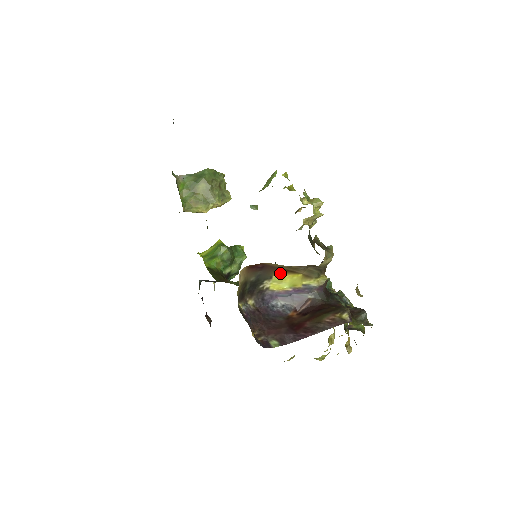
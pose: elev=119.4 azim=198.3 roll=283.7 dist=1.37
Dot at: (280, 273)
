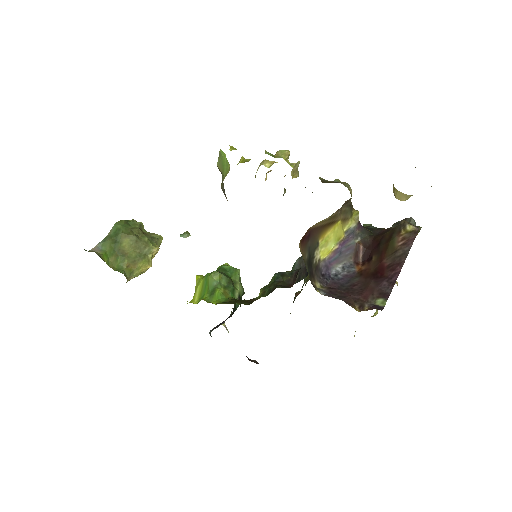
Dot at: (323, 232)
